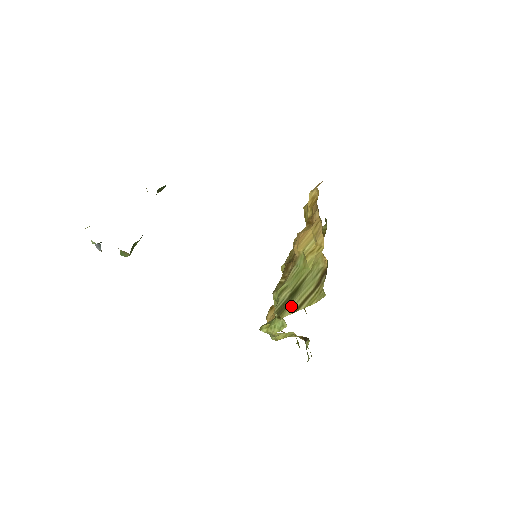
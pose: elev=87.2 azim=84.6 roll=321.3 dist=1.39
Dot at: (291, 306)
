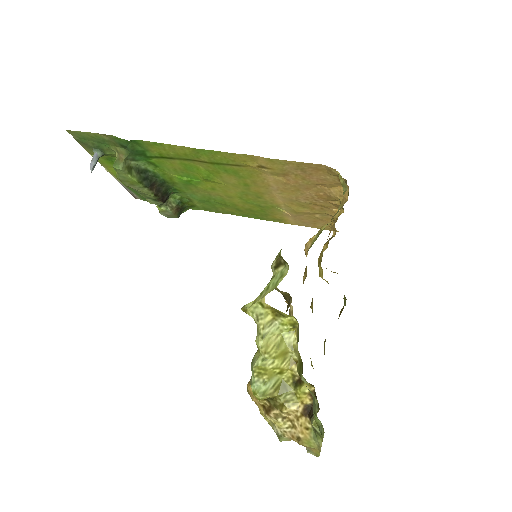
Dot at: occluded
